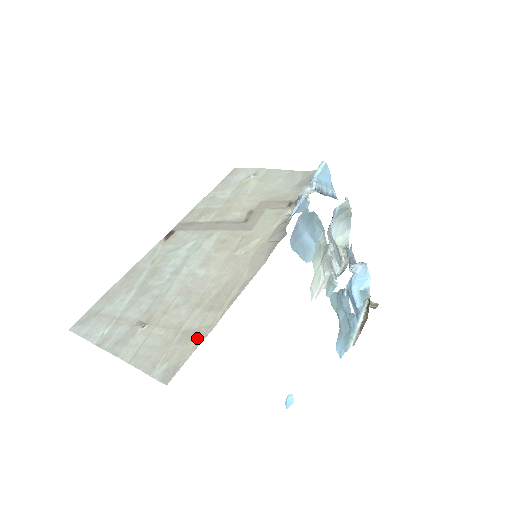
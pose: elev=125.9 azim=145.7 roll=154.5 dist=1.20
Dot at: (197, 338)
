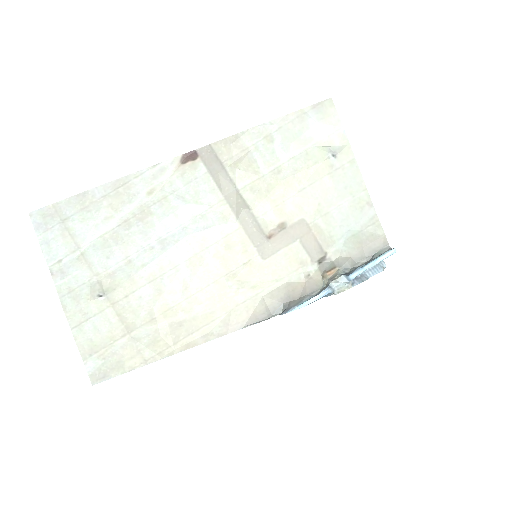
Dot at: (137, 360)
